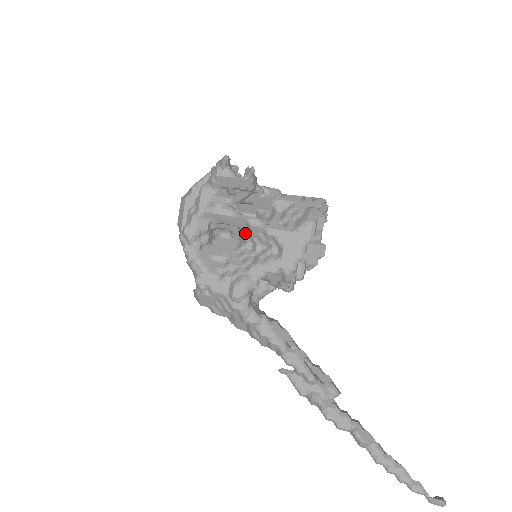
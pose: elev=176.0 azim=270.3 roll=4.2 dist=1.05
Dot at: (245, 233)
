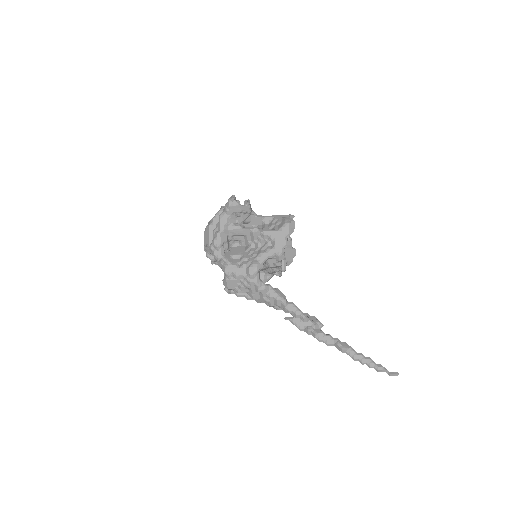
Dot at: (249, 239)
